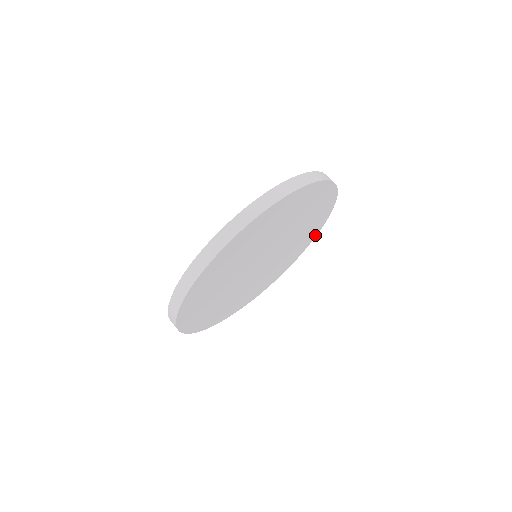
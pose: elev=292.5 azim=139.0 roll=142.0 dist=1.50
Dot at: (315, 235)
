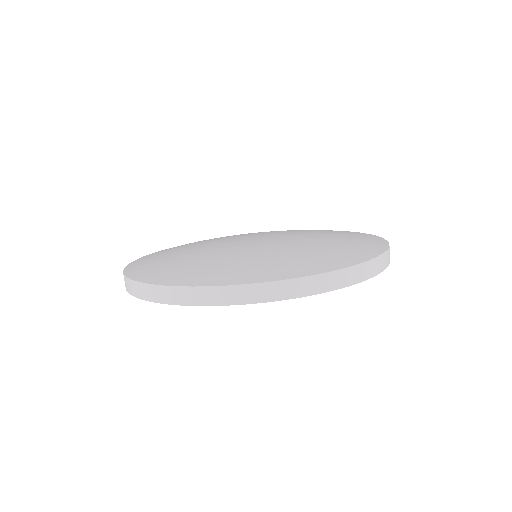
Dot at: occluded
